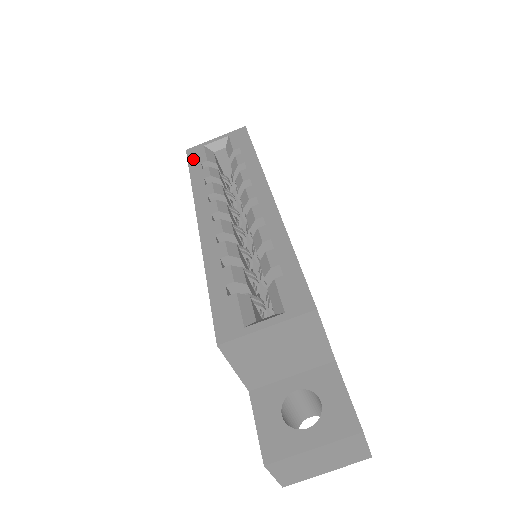
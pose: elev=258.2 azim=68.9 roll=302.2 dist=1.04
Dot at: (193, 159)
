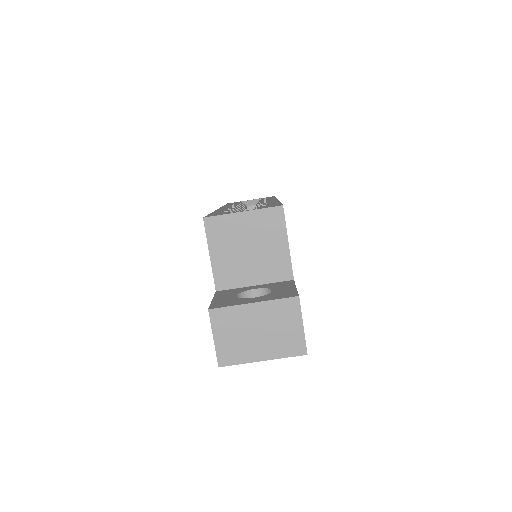
Dot at: (230, 203)
